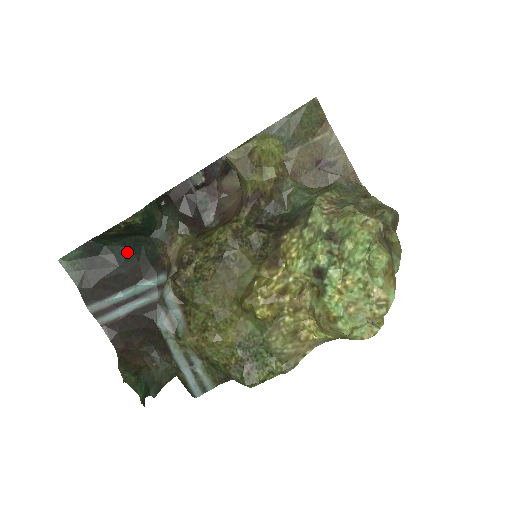
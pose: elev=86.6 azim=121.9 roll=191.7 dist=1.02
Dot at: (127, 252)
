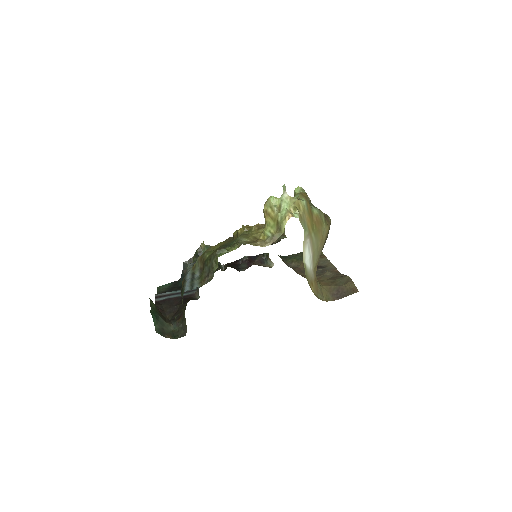
Dot at: occluded
